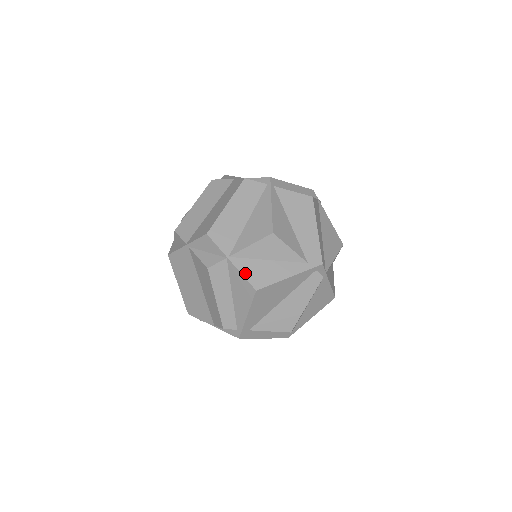
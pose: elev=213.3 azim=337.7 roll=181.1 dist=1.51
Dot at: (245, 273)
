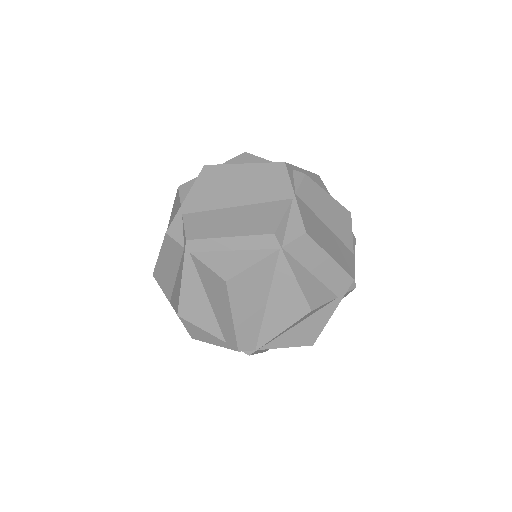
Dot at: (182, 321)
